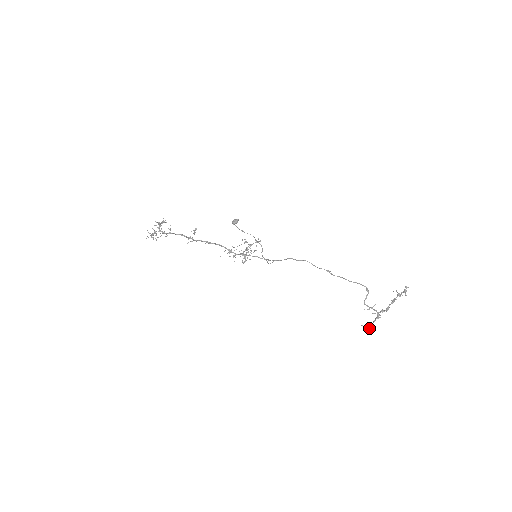
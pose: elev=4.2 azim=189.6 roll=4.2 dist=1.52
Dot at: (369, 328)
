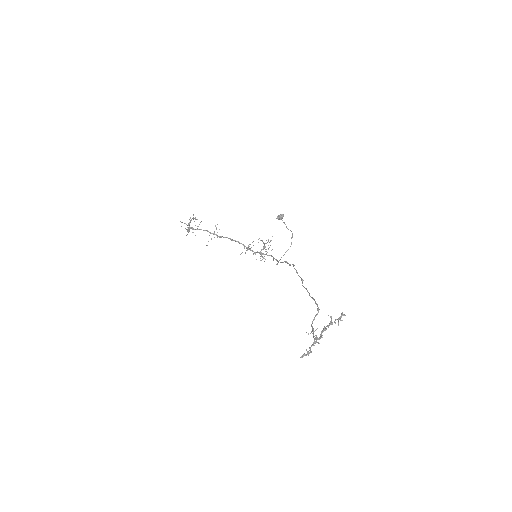
Dot at: (304, 355)
